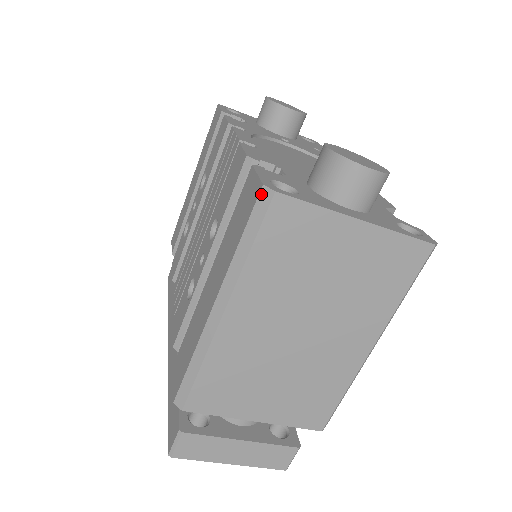
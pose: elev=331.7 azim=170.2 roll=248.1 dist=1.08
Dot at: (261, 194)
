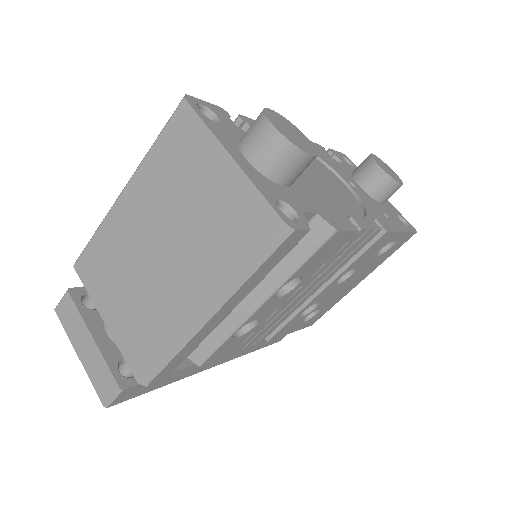
Dot at: (181, 101)
